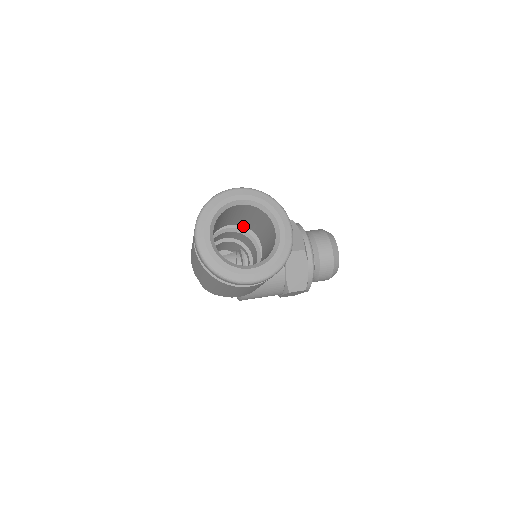
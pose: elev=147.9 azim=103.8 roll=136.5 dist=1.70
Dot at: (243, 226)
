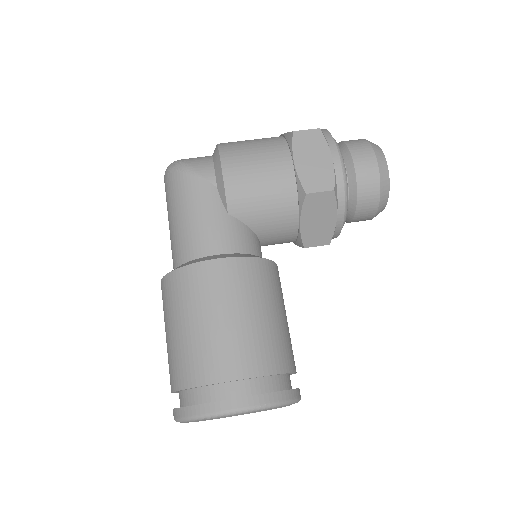
Dot at: occluded
